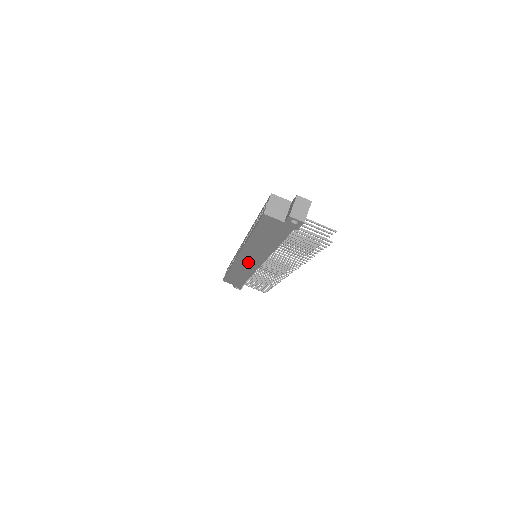
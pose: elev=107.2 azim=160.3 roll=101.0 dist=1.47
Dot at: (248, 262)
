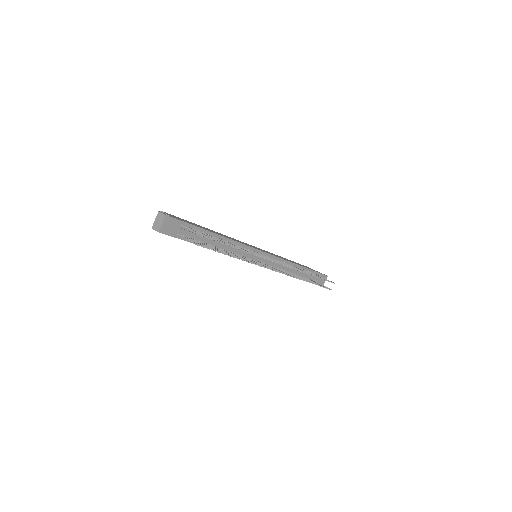
Dot at: occluded
